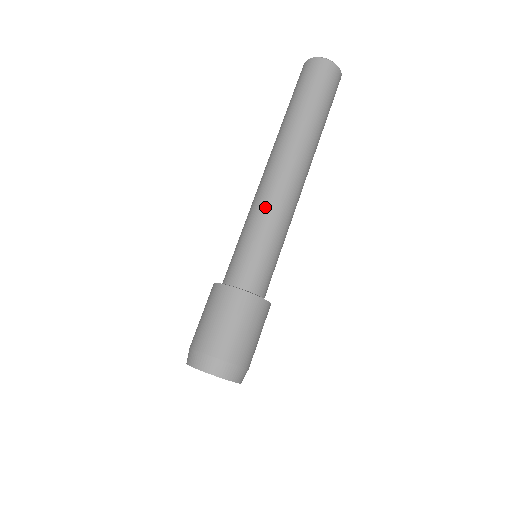
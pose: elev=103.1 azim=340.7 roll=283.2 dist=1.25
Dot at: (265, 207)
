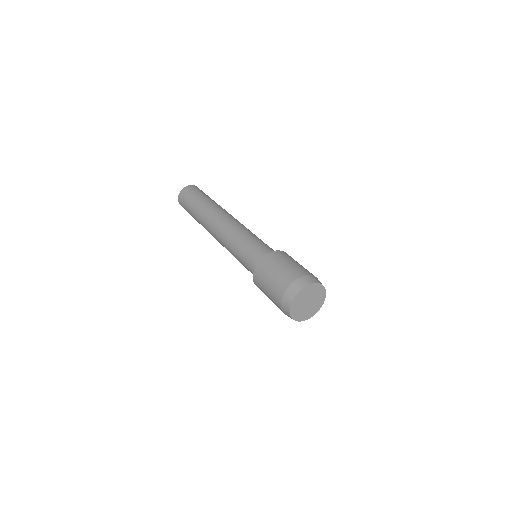
Dot at: (247, 229)
